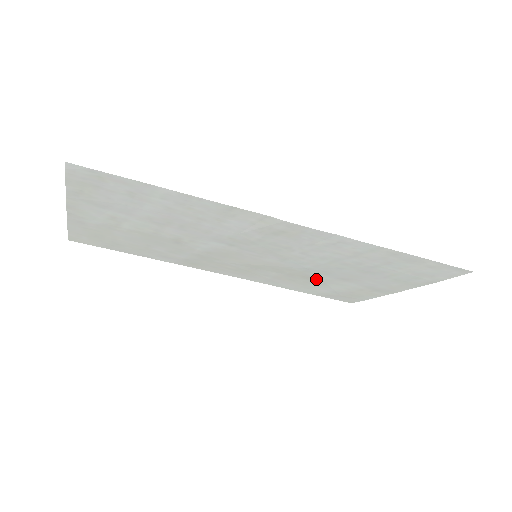
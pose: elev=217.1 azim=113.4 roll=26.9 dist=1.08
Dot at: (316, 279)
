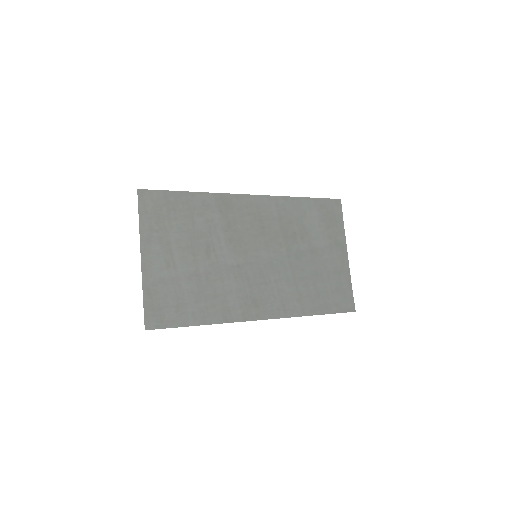
Dot at: (300, 238)
